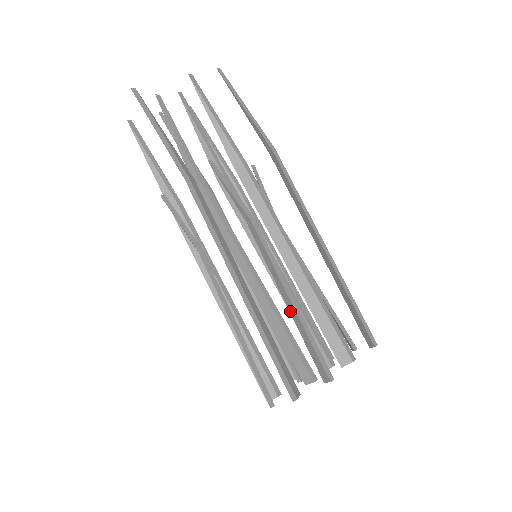
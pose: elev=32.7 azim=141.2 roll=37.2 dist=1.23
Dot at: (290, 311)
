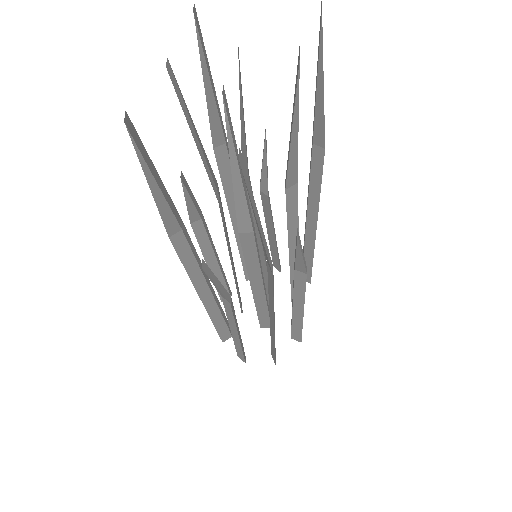
Dot at: (294, 315)
